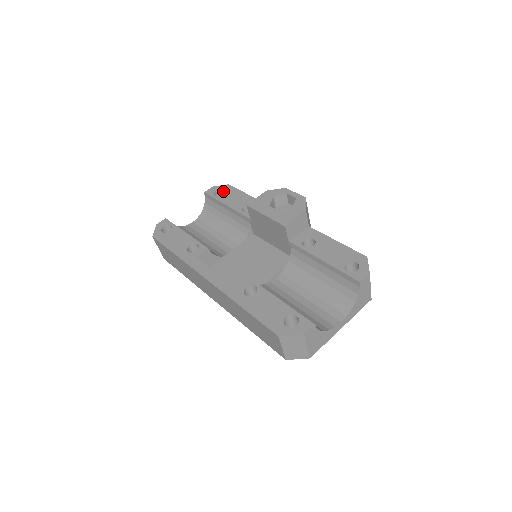
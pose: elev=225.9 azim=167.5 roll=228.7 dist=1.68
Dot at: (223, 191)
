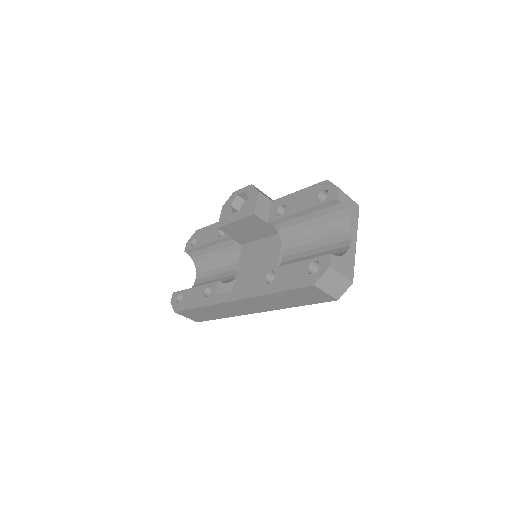
Dot at: (196, 238)
